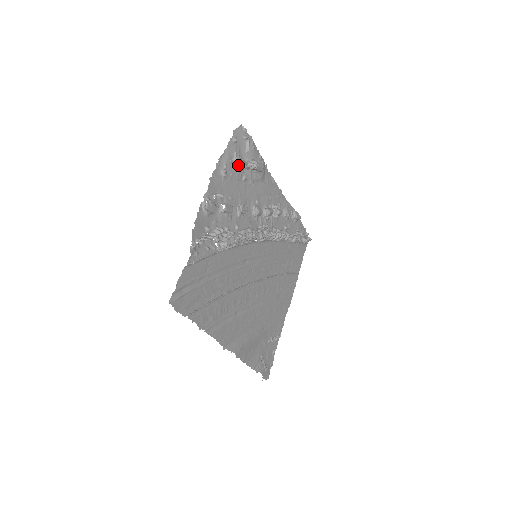
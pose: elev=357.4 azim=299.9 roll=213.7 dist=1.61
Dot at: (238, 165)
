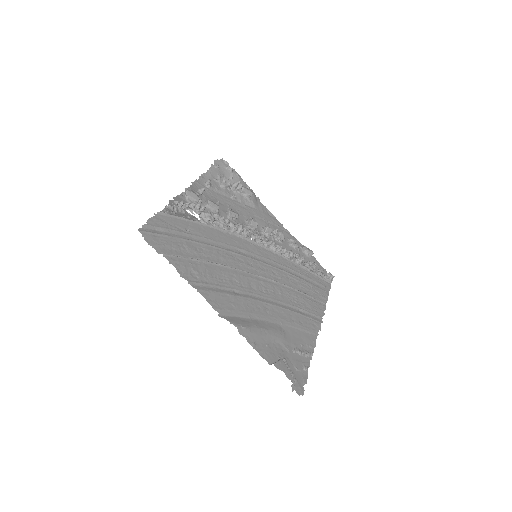
Dot at: (222, 181)
